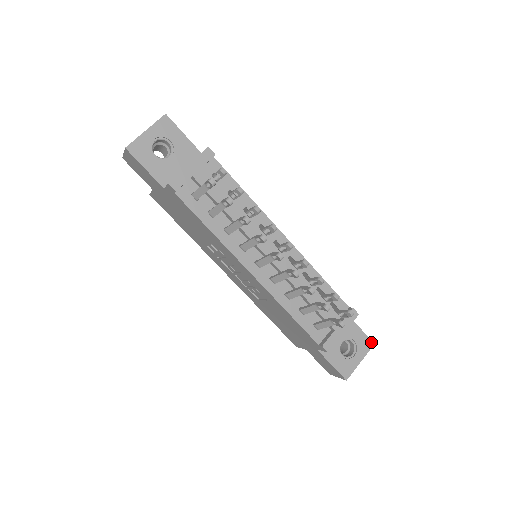
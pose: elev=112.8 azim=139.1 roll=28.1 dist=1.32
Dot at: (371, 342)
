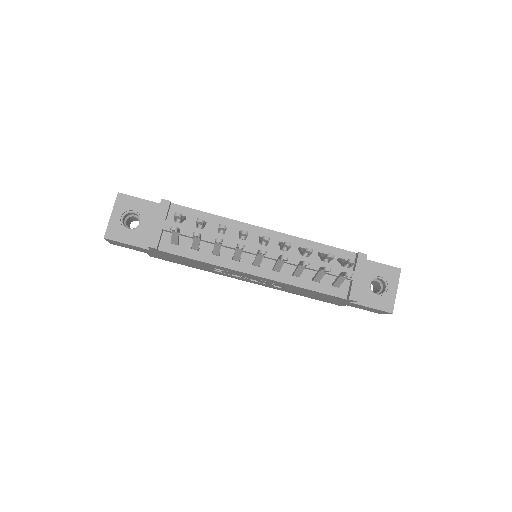
Dot at: (397, 269)
